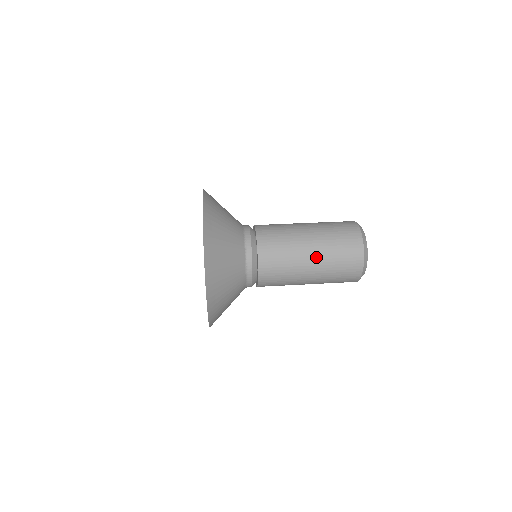
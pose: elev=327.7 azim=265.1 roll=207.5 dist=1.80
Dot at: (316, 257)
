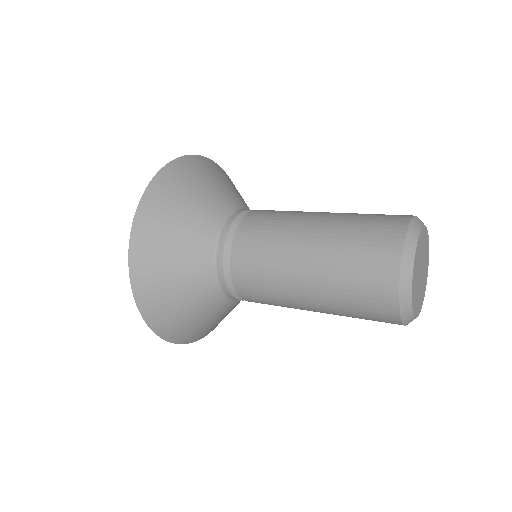
Dot at: (331, 214)
